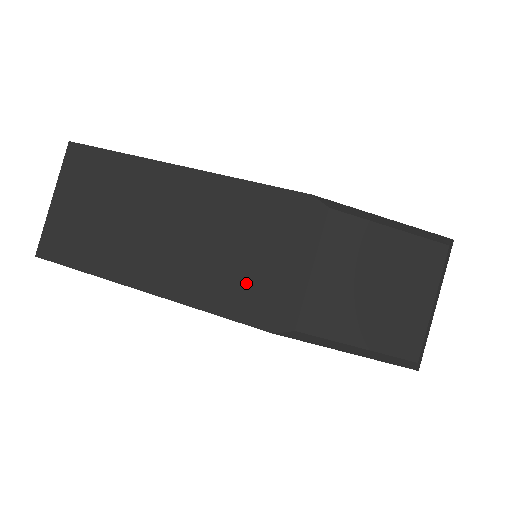
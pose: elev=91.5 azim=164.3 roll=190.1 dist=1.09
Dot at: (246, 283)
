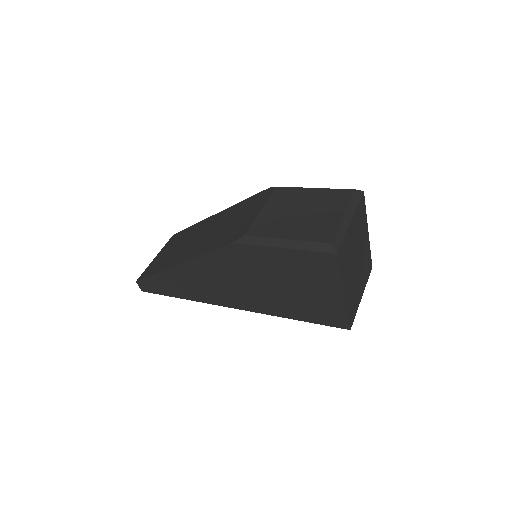
Dot at: (228, 233)
